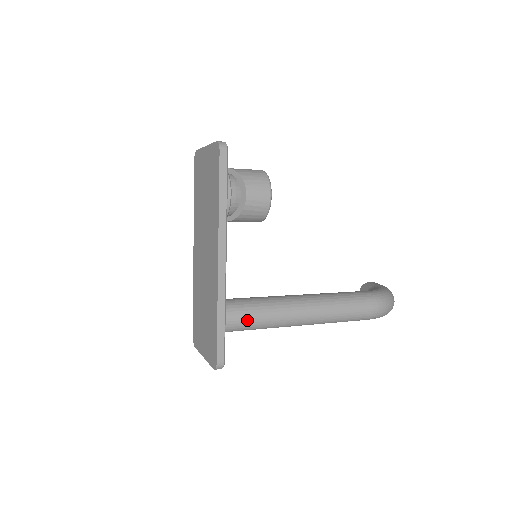
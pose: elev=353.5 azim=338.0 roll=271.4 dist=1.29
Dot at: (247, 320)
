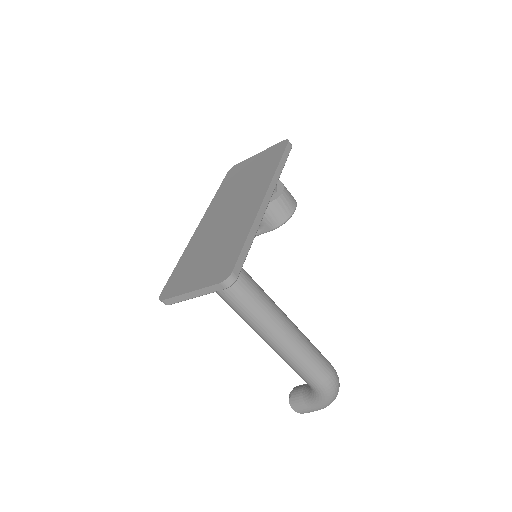
Dot at: (247, 283)
